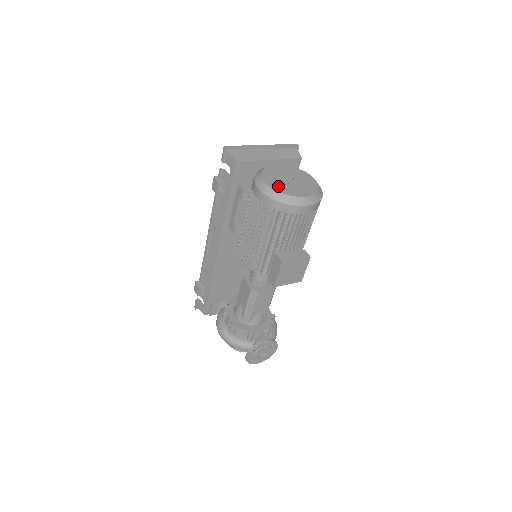
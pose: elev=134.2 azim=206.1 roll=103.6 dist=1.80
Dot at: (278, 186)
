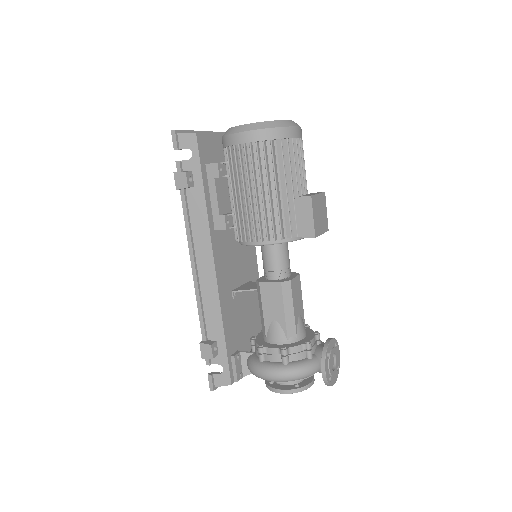
Dot at: occluded
